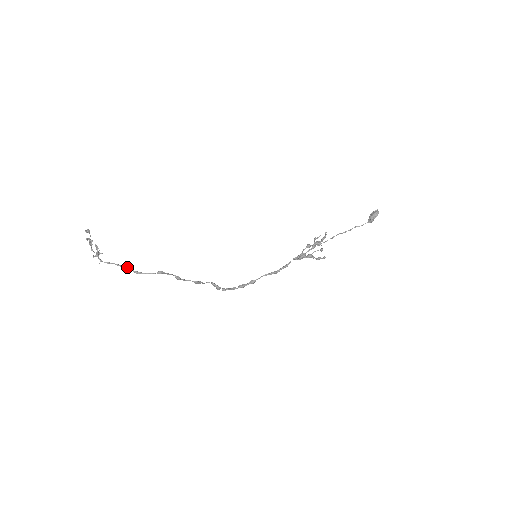
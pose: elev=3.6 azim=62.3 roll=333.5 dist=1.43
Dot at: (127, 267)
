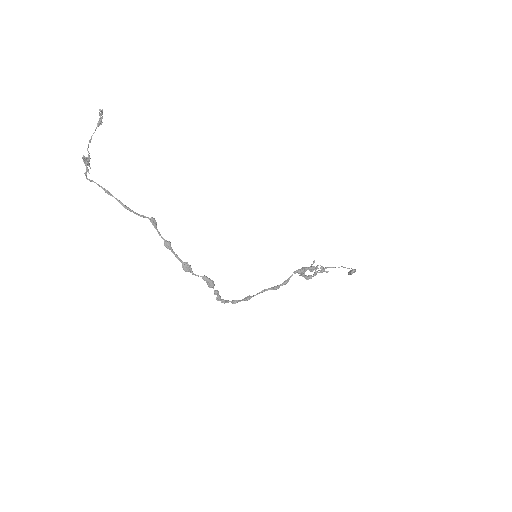
Dot at: (114, 197)
